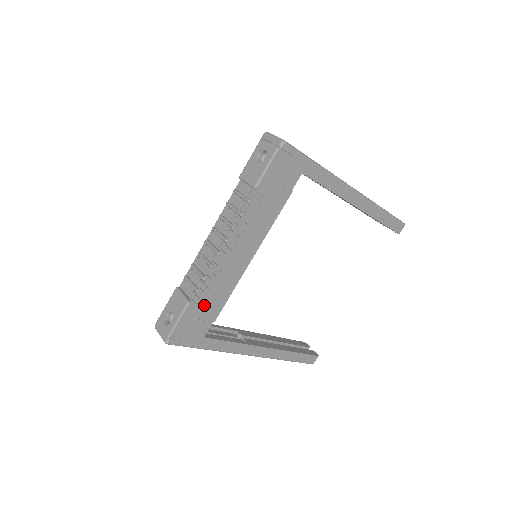
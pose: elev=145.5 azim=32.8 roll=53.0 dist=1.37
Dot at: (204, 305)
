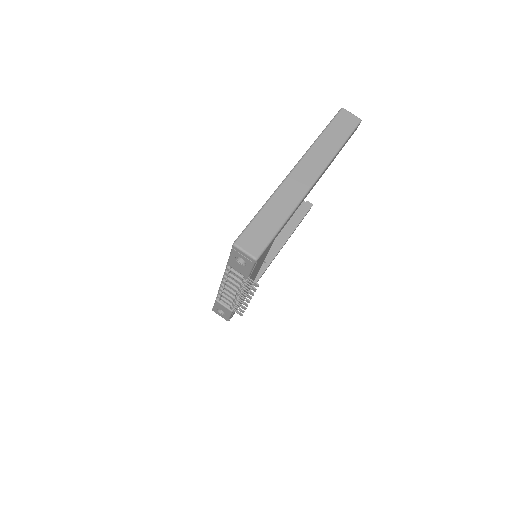
Dot at: occluded
